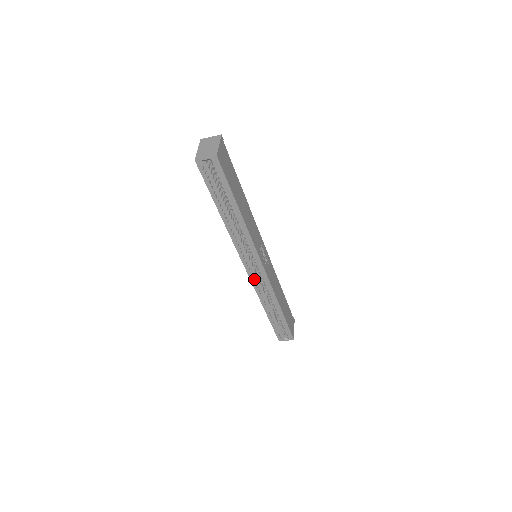
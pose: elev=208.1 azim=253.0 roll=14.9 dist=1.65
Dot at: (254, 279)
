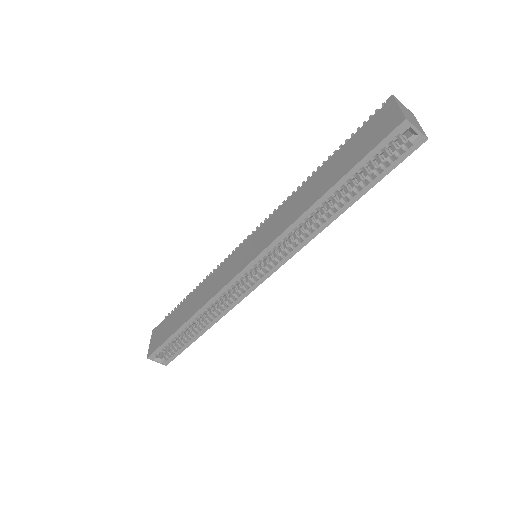
Dot at: (235, 282)
